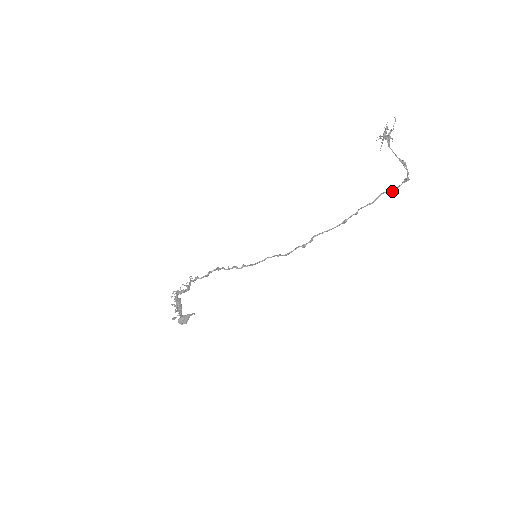
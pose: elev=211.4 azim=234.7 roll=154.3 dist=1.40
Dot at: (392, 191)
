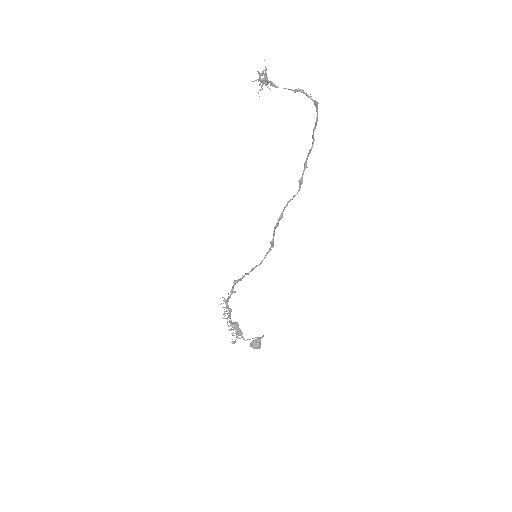
Dot at: (315, 124)
